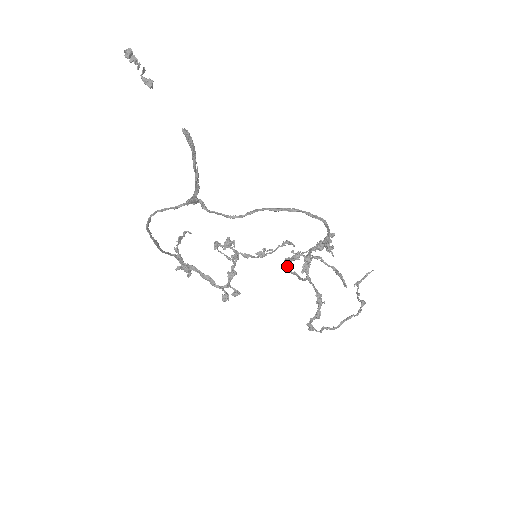
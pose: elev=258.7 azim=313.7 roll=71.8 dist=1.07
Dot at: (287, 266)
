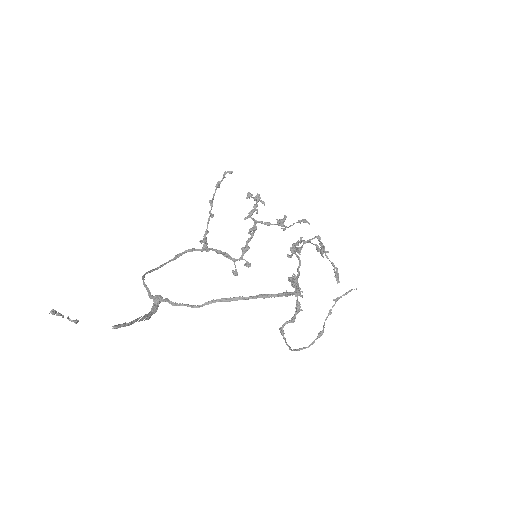
Dot at: (290, 256)
